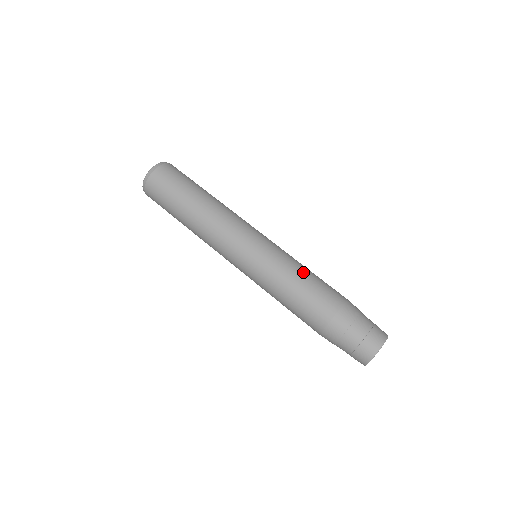
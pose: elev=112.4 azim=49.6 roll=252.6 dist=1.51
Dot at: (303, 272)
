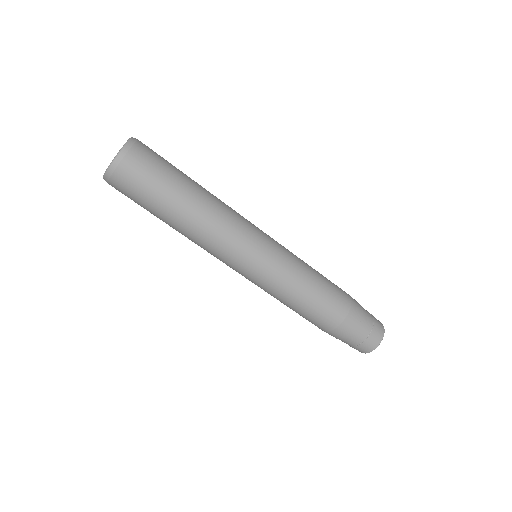
Dot at: (312, 278)
